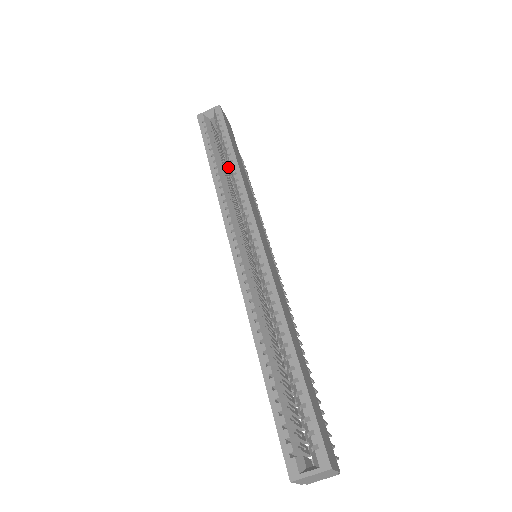
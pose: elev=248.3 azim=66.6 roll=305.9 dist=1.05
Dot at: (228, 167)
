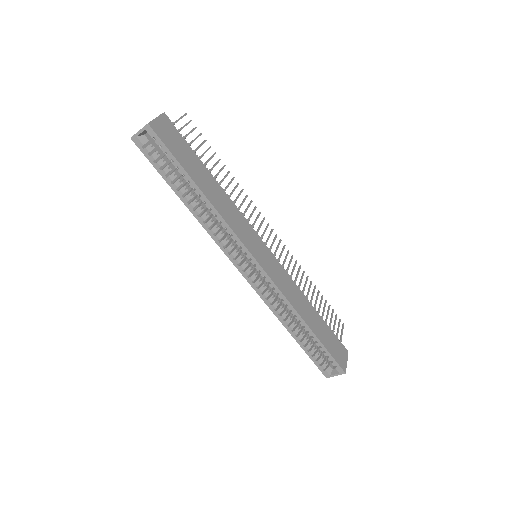
Dot at: occluded
